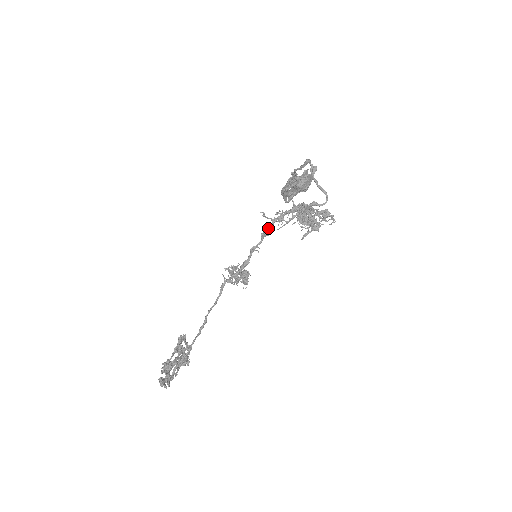
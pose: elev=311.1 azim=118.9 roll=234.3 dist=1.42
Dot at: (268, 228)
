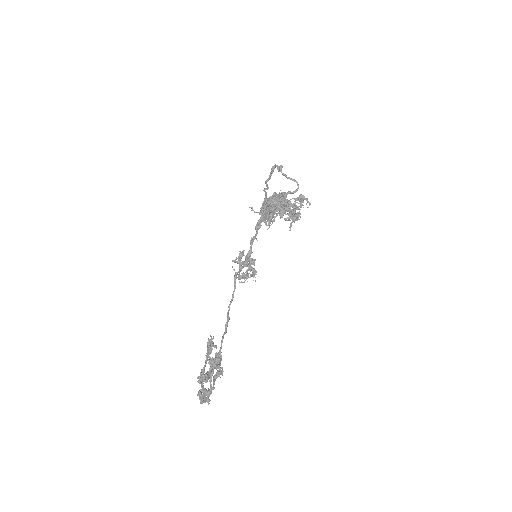
Dot at: (259, 220)
